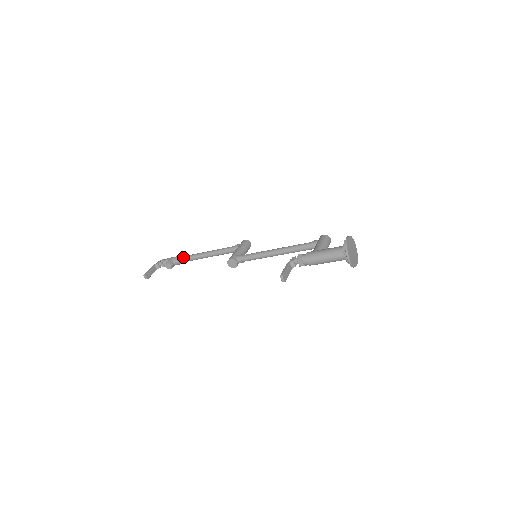
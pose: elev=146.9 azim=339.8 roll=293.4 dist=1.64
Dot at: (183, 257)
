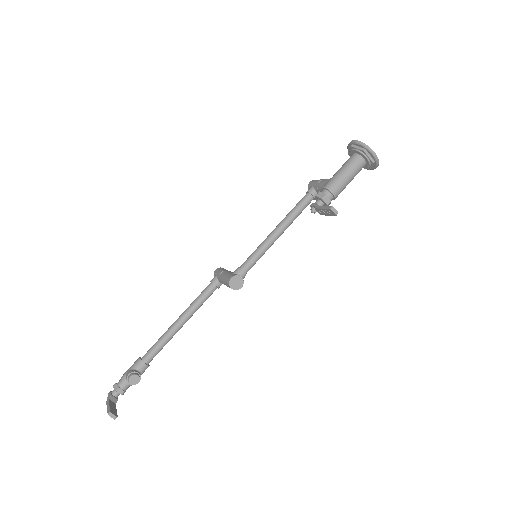
Dot at: (147, 353)
